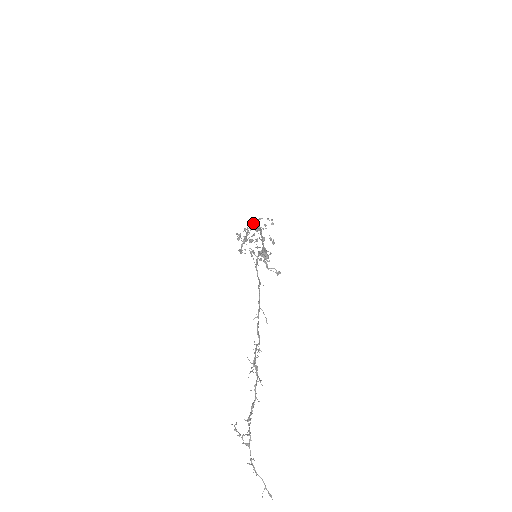
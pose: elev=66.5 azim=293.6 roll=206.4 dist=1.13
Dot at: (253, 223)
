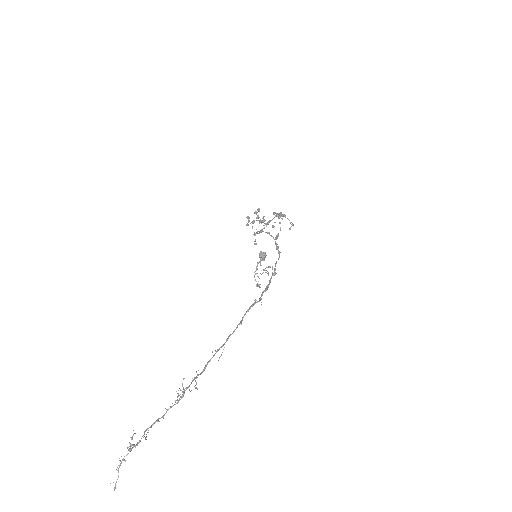
Dot at: occluded
